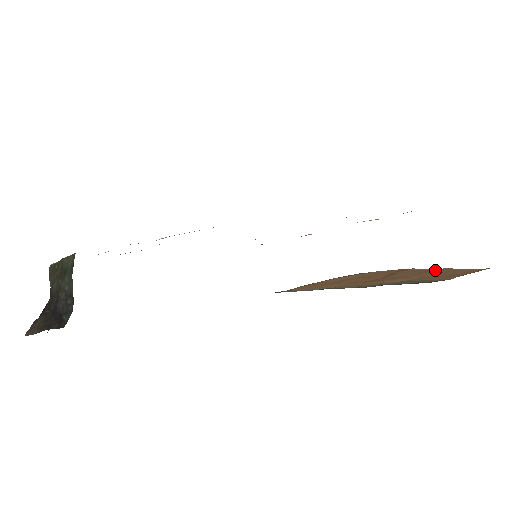
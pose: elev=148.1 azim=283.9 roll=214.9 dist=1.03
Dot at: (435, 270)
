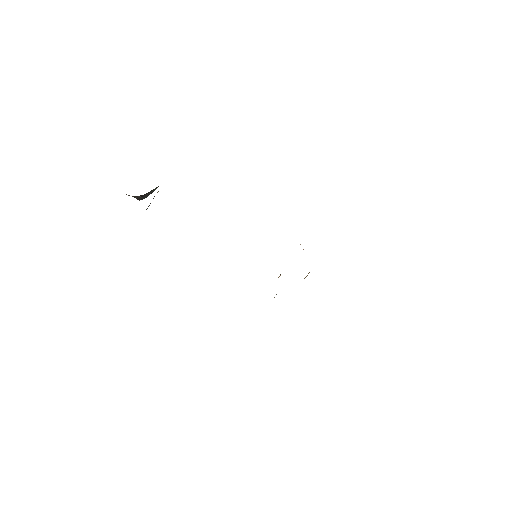
Dot at: occluded
